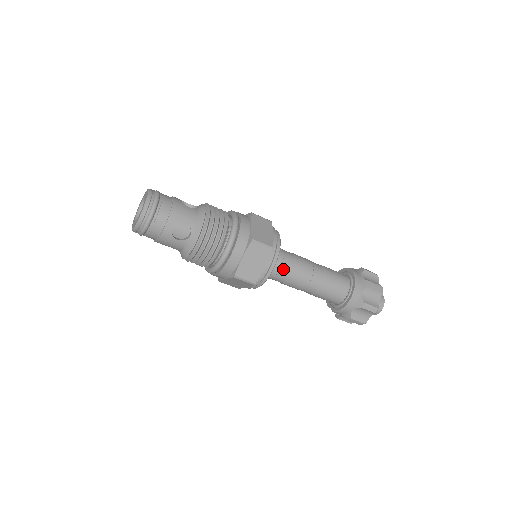
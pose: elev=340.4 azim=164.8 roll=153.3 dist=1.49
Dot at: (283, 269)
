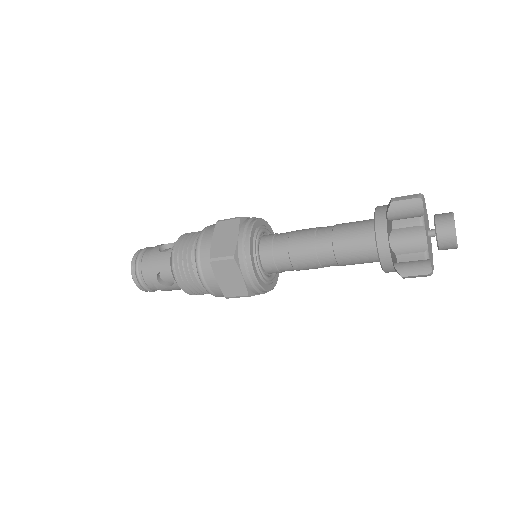
Dot at: (278, 261)
